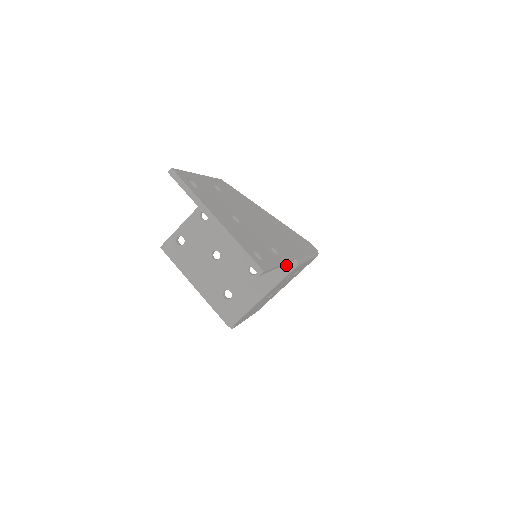
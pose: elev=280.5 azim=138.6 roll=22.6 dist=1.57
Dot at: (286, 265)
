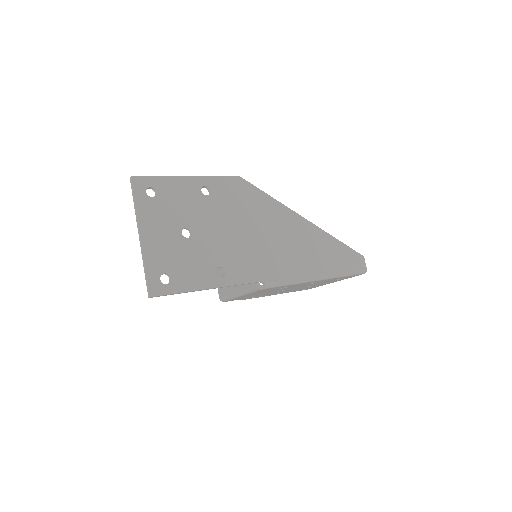
Dot at: (254, 283)
